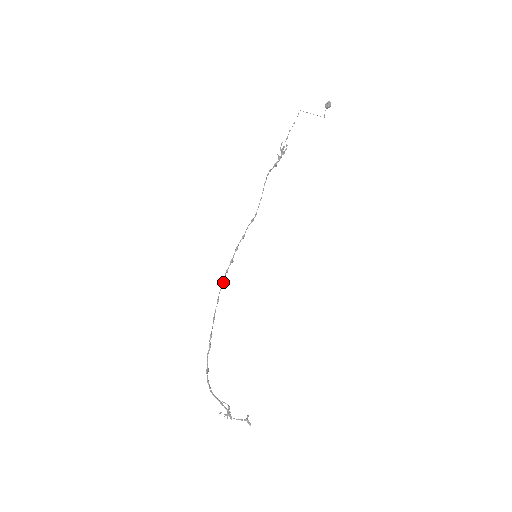
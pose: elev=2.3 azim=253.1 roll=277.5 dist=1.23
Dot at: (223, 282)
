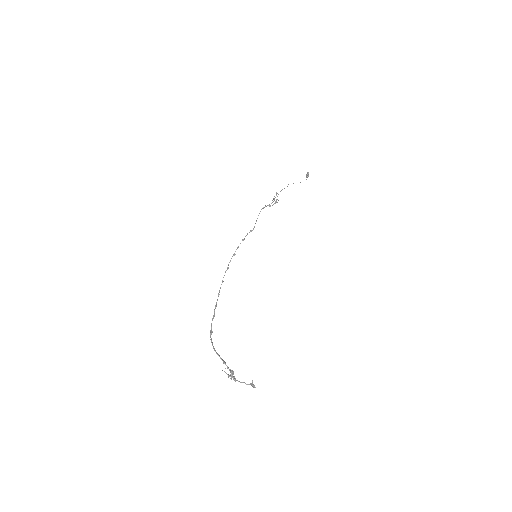
Dot at: (227, 268)
